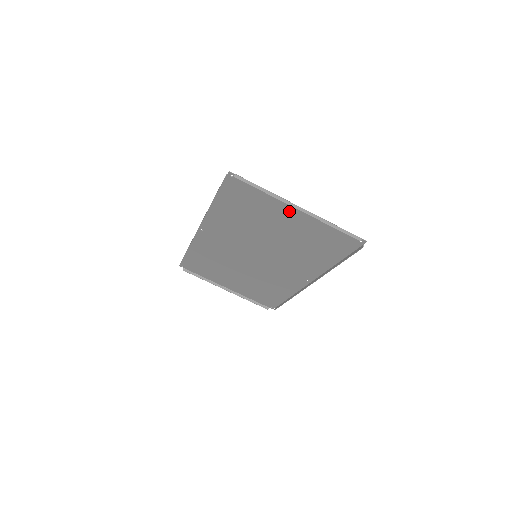
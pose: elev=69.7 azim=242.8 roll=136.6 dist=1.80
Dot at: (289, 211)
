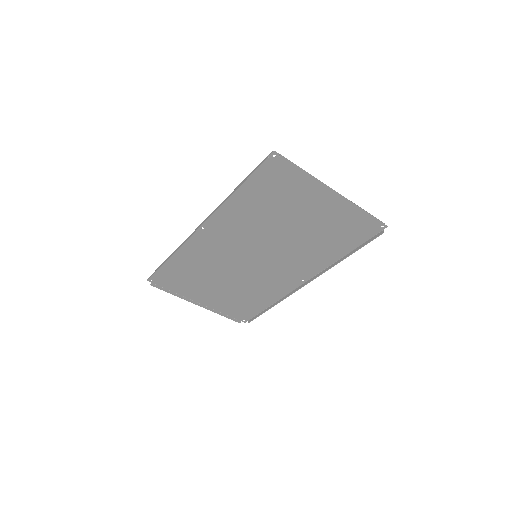
Dot at: (321, 197)
